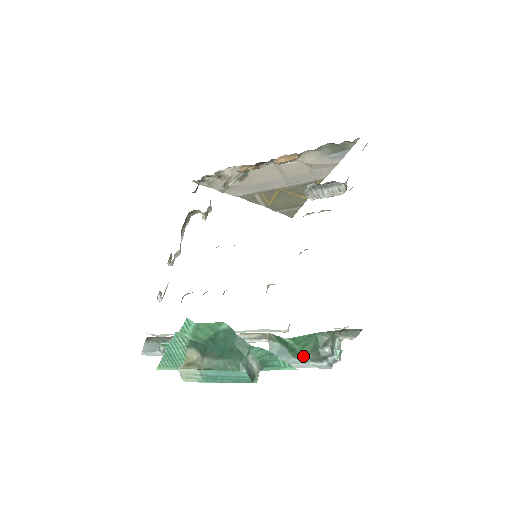
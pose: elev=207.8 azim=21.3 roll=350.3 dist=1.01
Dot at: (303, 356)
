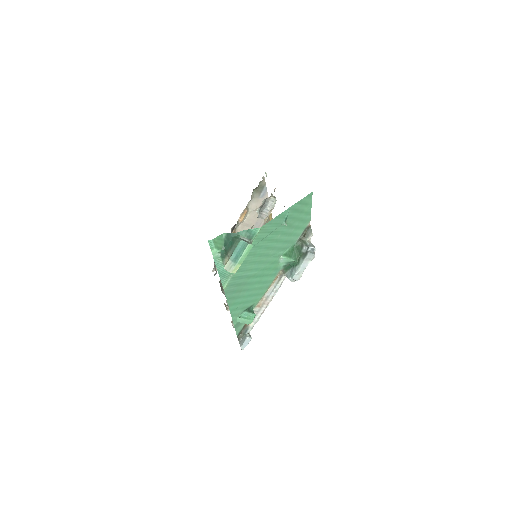
Dot at: (299, 261)
